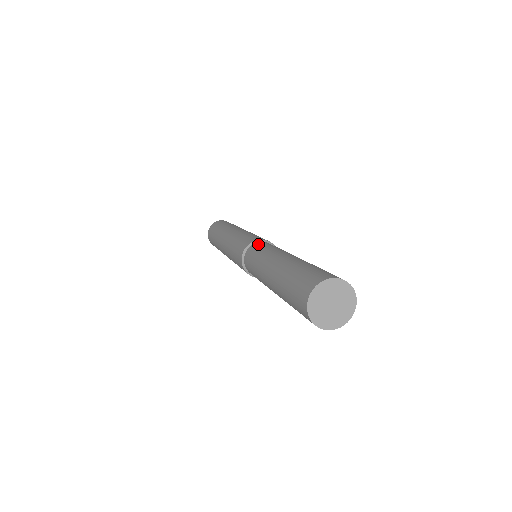
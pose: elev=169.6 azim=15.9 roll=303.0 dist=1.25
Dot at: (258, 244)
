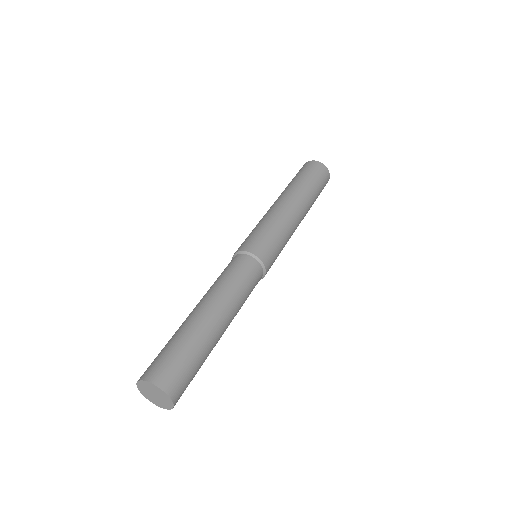
Dot at: (247, 262)
